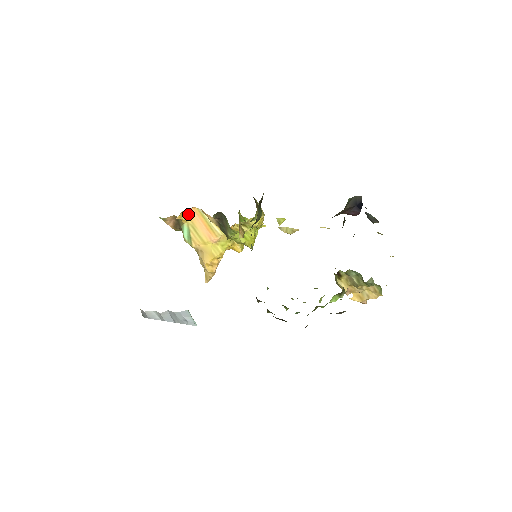
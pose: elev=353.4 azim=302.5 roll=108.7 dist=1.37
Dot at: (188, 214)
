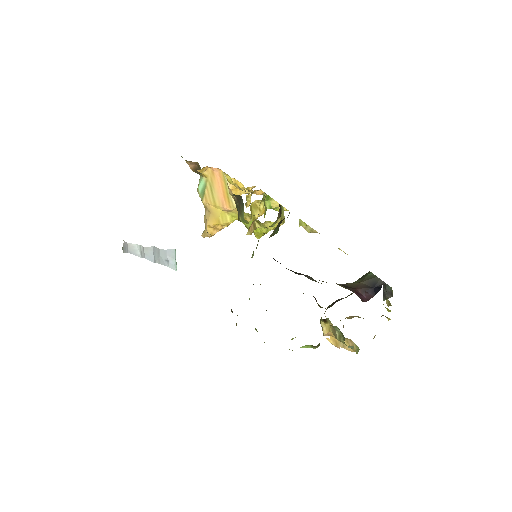
Dot at: (211, 171)
